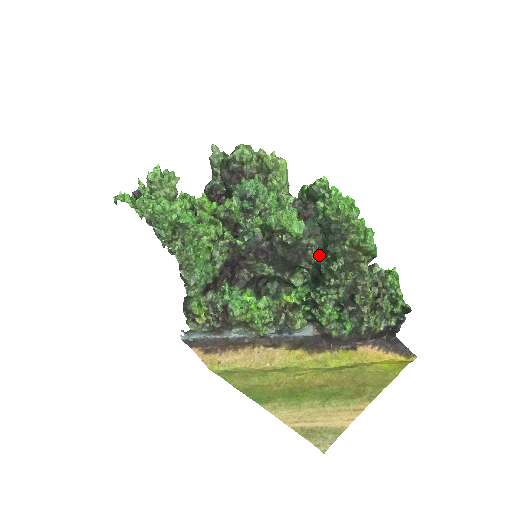
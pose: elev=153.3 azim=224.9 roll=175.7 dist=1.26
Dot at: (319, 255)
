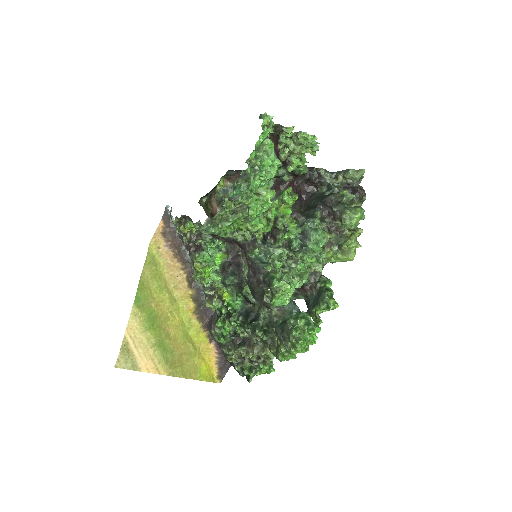
Dot at: (265, 318)
